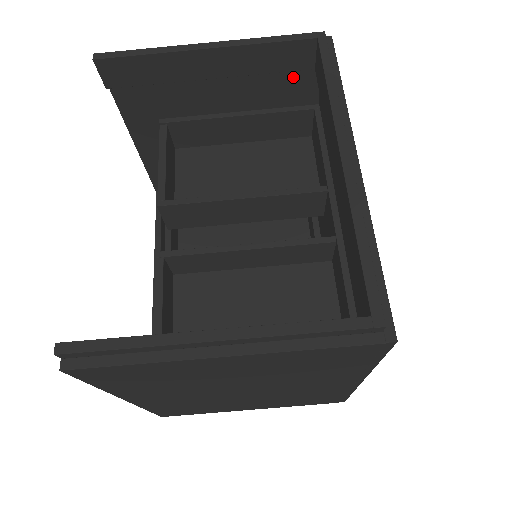
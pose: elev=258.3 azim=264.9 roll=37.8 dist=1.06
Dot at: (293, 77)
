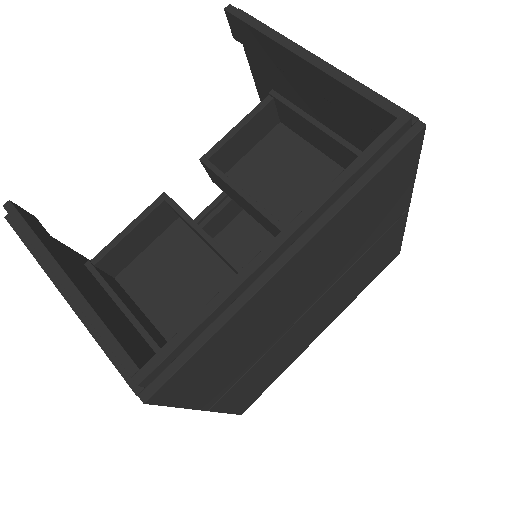
Dot at: occluded
